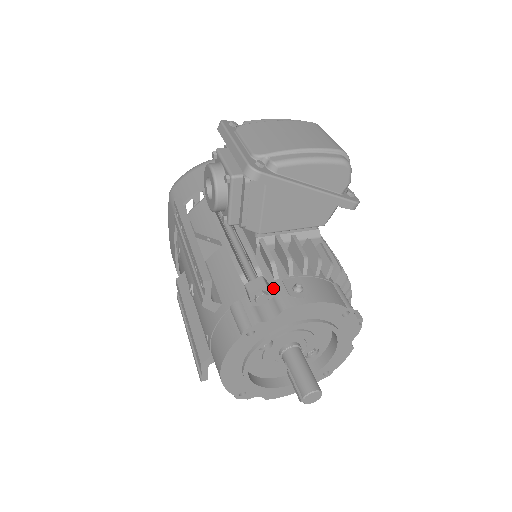
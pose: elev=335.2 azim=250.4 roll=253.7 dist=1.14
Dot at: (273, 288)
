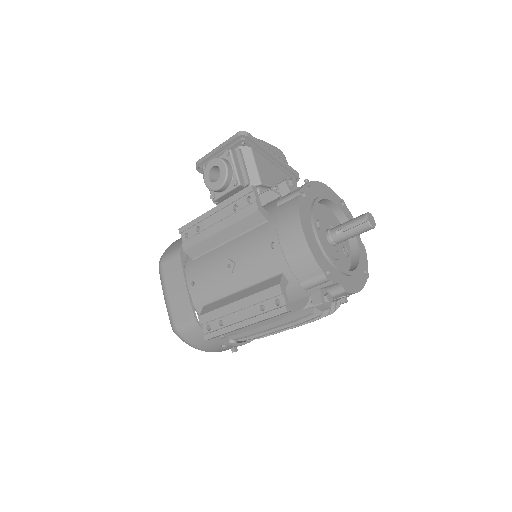
Dot at: occluded
